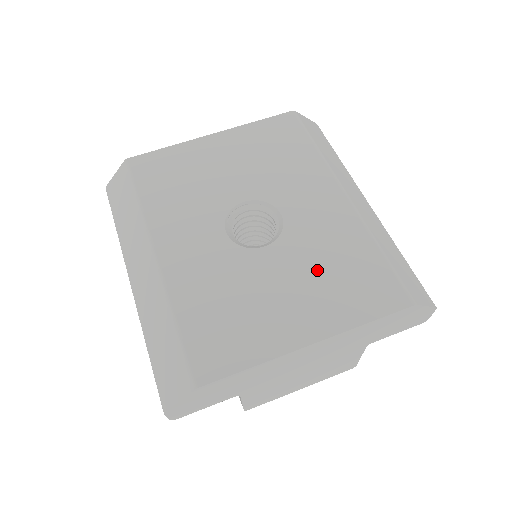
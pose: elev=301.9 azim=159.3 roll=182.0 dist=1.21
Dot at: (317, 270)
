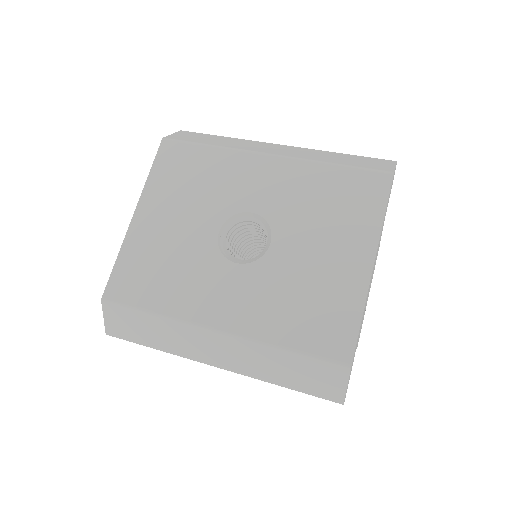
Dot at: (319, 219)
